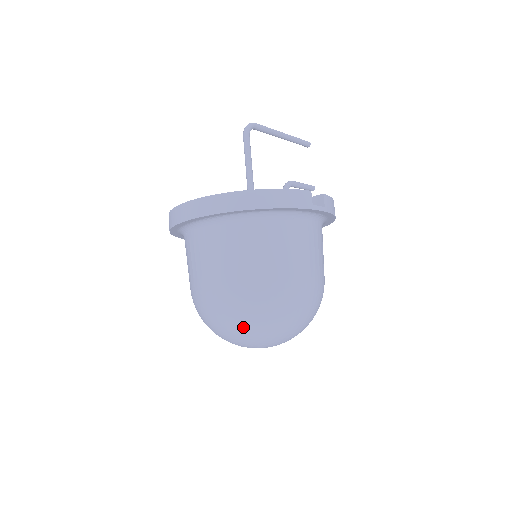
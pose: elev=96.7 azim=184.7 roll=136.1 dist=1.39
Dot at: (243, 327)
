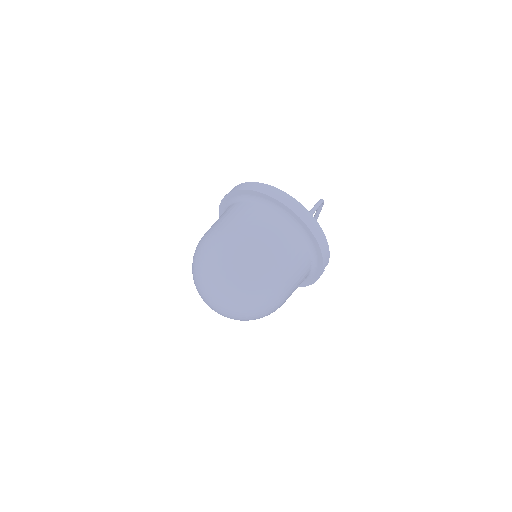
Dot at: (243, 282)
